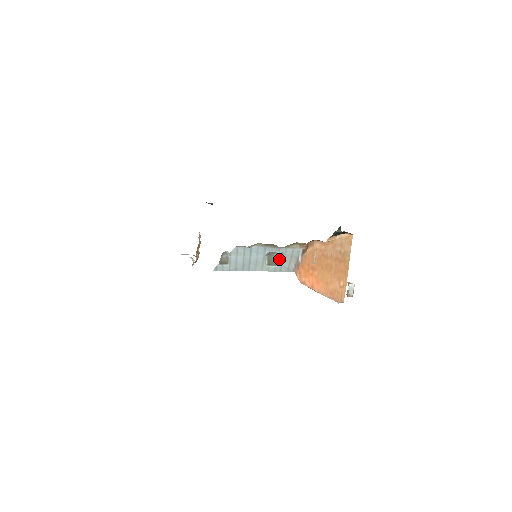
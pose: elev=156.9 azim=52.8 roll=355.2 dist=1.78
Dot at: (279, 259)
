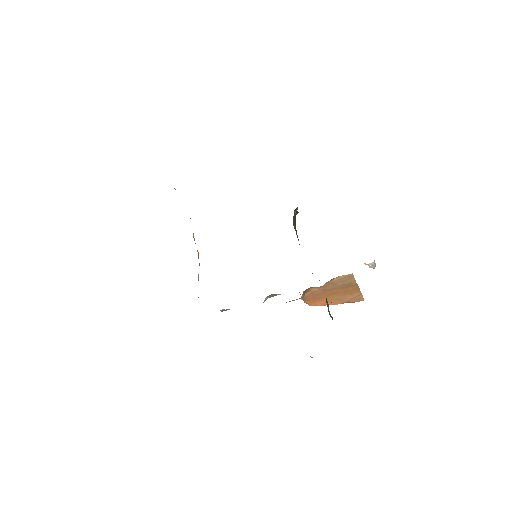
Dot at: occluded
